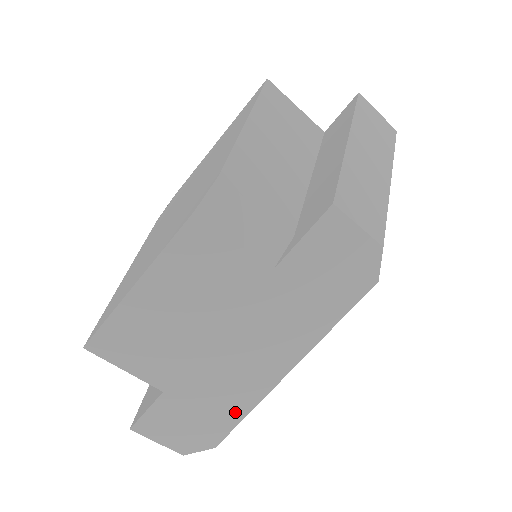
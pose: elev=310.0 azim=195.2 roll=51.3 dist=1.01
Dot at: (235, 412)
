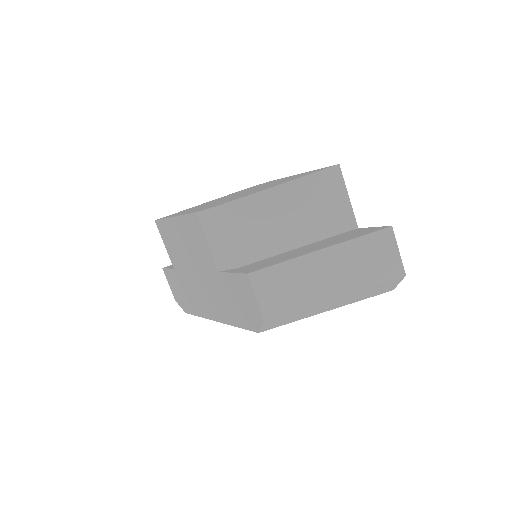
Dot at: (194, 309)
